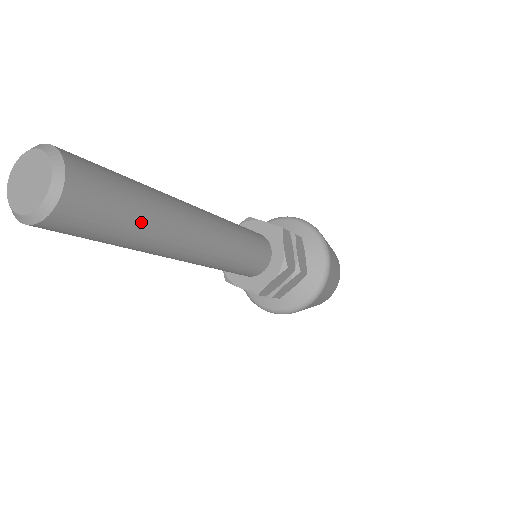
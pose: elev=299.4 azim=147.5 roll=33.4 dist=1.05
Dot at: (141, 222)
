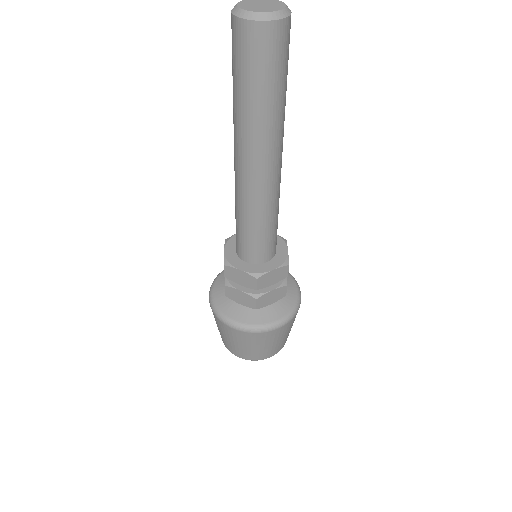
Dot at: occluded
